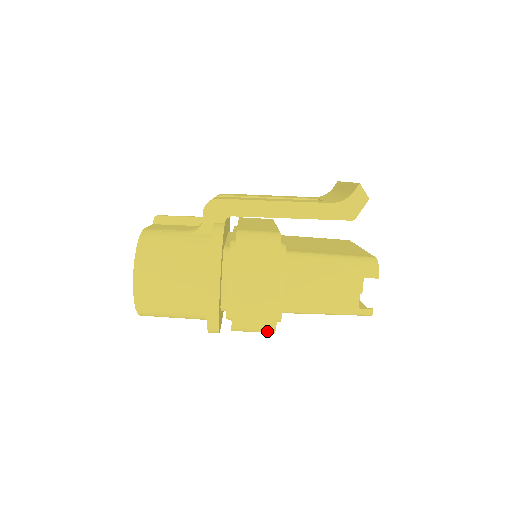
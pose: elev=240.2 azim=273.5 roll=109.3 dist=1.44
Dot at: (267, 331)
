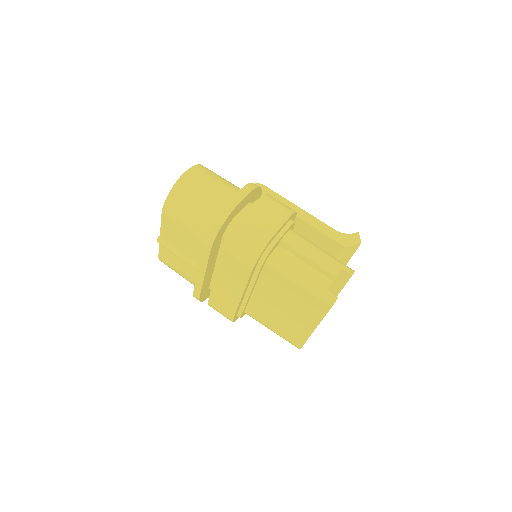
Dot at: (253, 253)
